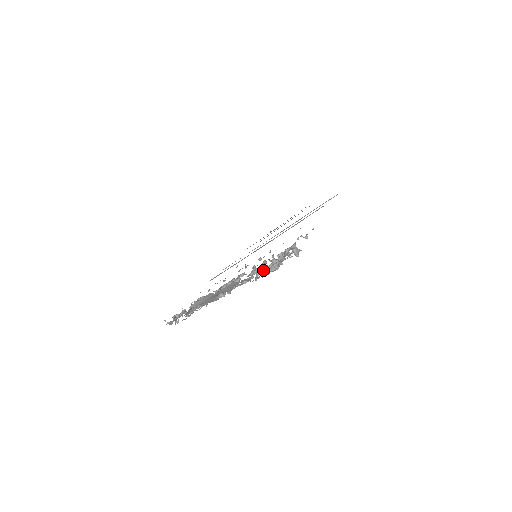
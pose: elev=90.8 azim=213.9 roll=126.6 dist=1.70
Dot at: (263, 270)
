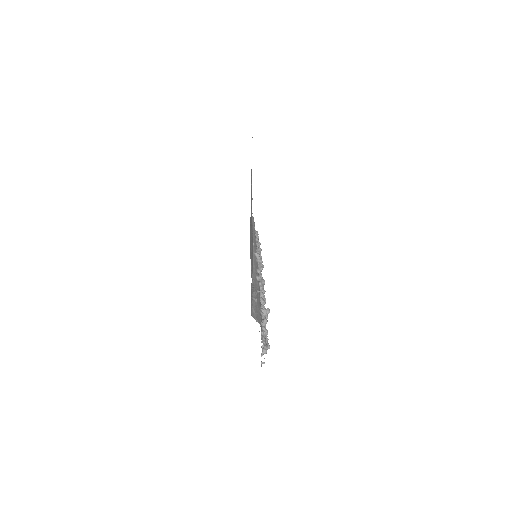
Dot at: occluded
